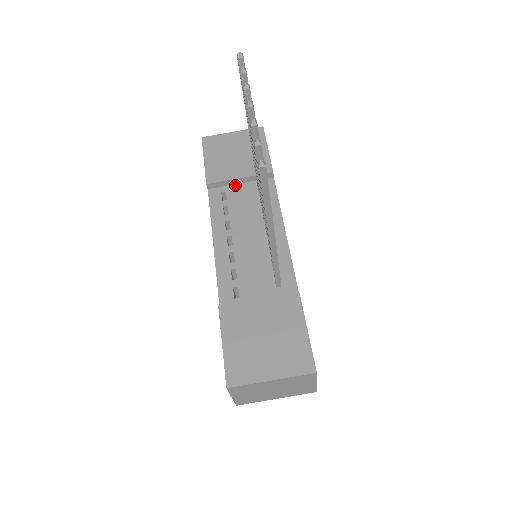
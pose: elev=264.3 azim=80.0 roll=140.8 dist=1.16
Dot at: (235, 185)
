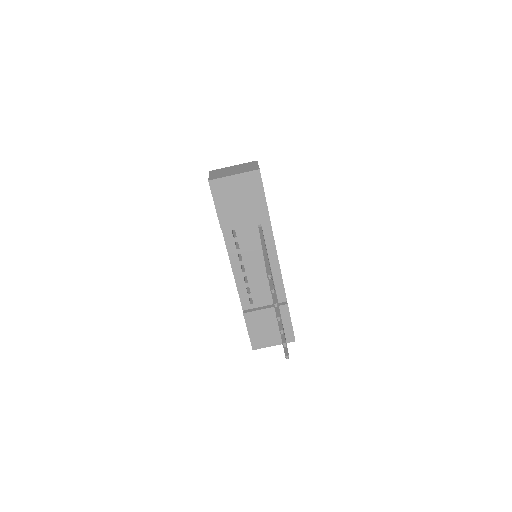
Dot at: (241, 224)
